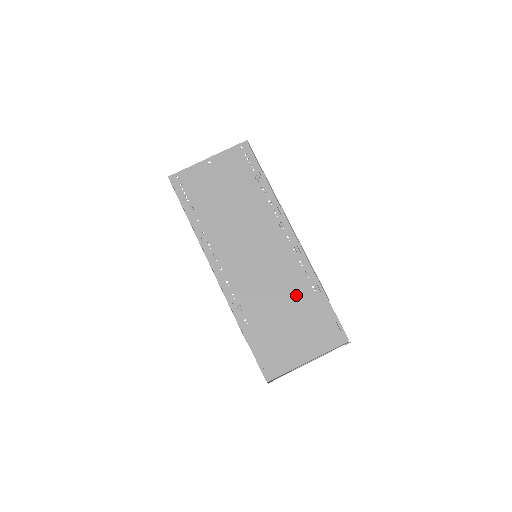
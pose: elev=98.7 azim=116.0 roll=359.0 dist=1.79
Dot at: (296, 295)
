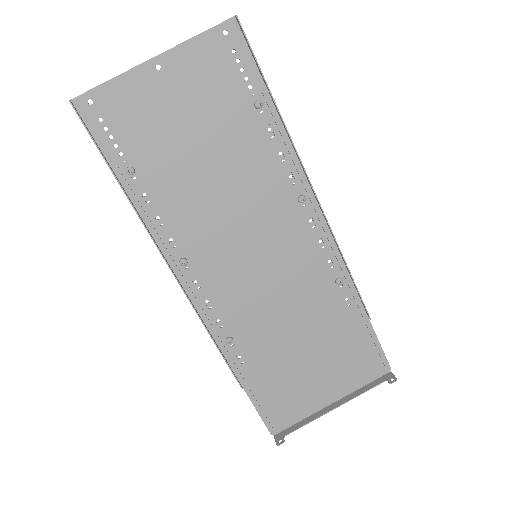
Dot at: (320, 314)
